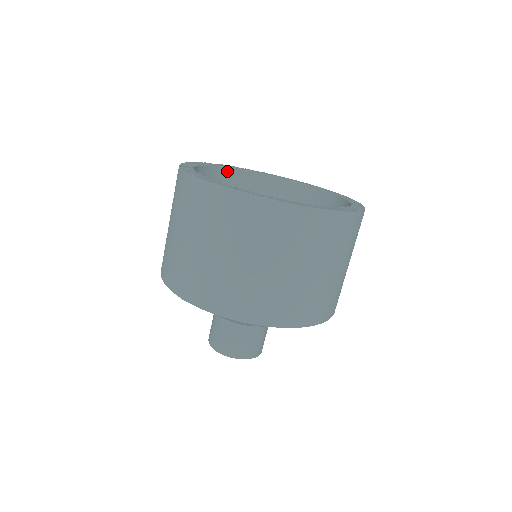
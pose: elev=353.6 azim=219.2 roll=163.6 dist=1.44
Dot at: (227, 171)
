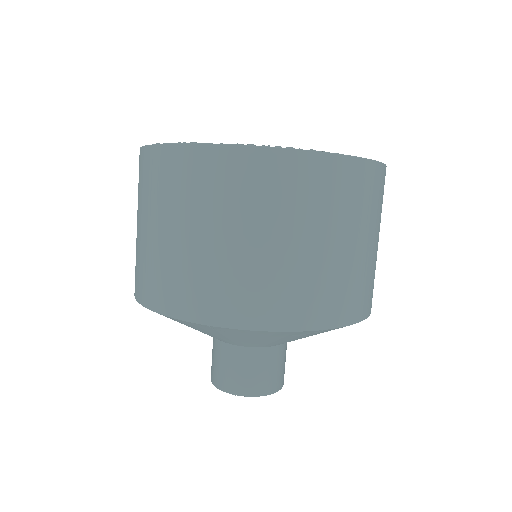
Dot at: occluded
